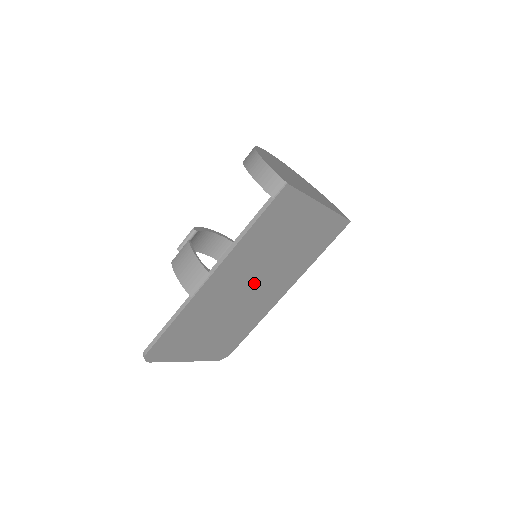
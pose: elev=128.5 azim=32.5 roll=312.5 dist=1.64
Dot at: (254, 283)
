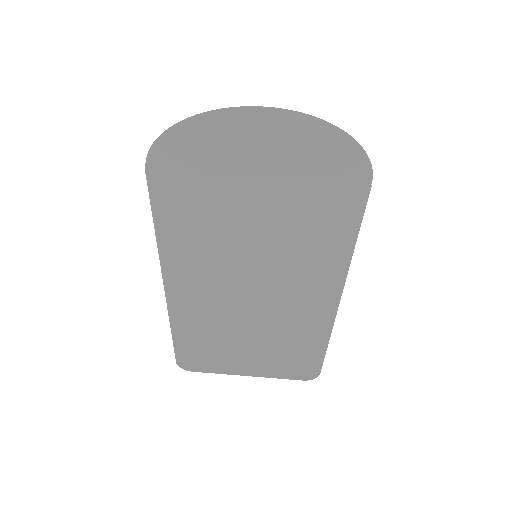
Dot at: (251, 293)
